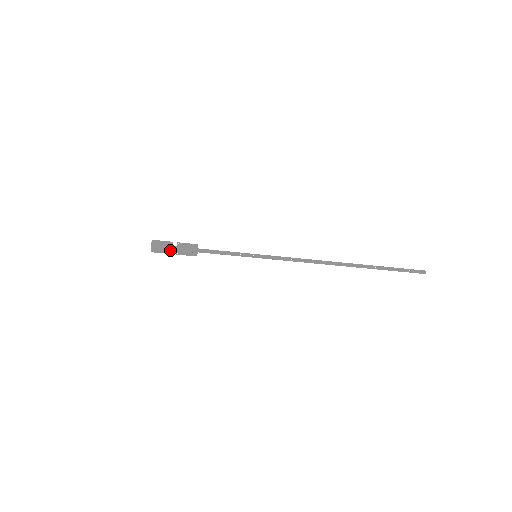
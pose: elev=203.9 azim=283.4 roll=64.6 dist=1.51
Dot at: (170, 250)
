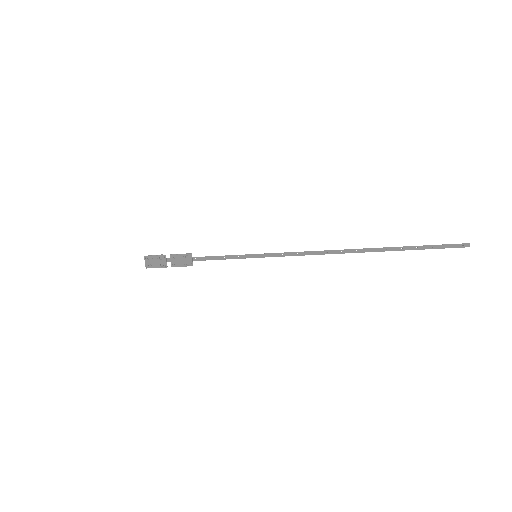
Dot at: (164, 264)
